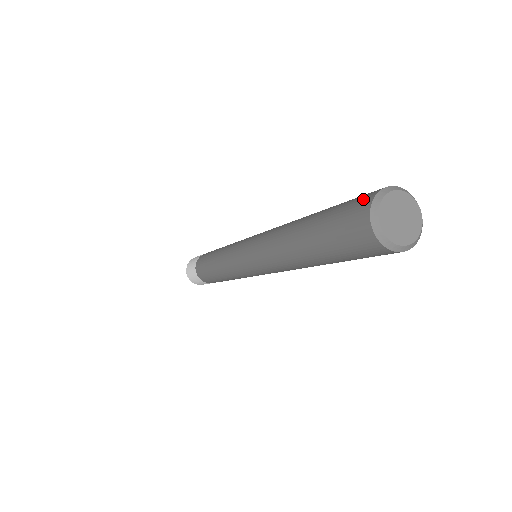
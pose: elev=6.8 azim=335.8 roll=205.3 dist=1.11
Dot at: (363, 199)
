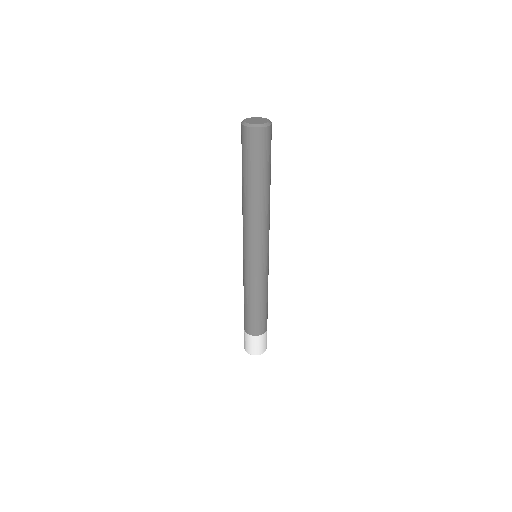
Dot at: occluded
